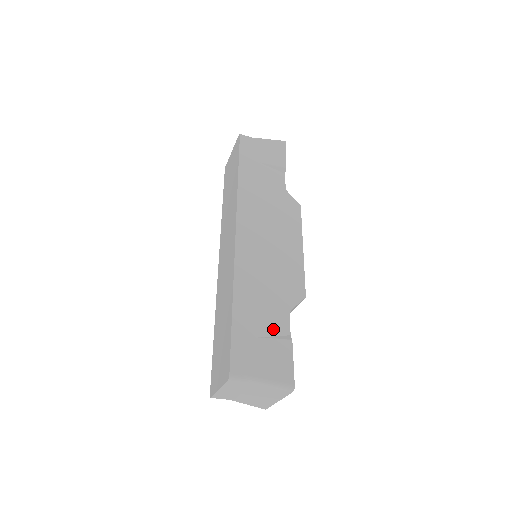
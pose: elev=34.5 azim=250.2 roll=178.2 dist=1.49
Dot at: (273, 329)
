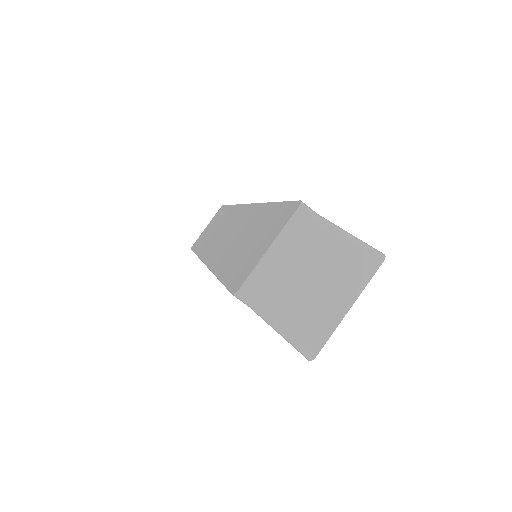
Dot at: occluded
